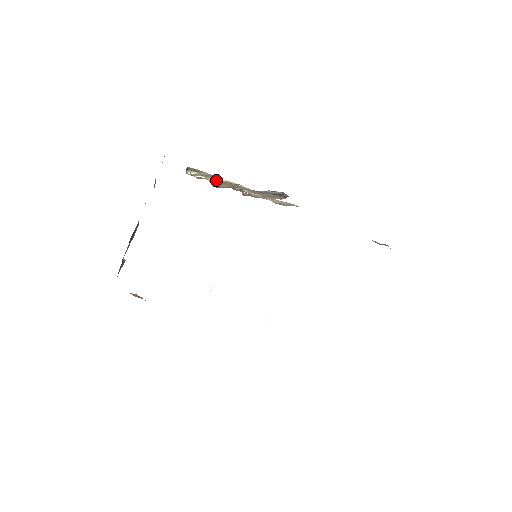
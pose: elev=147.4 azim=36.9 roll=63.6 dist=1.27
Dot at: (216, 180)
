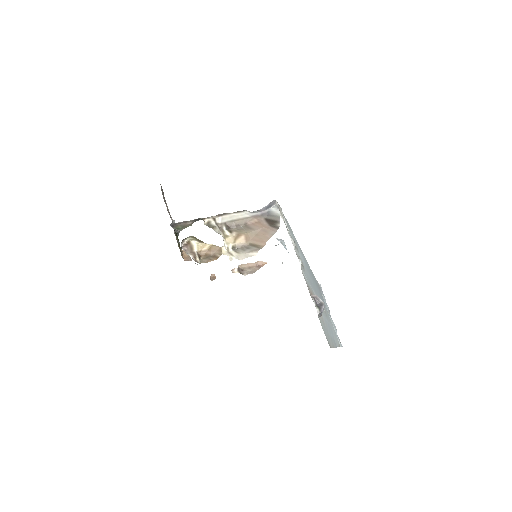
Dot at: (204, 247)
